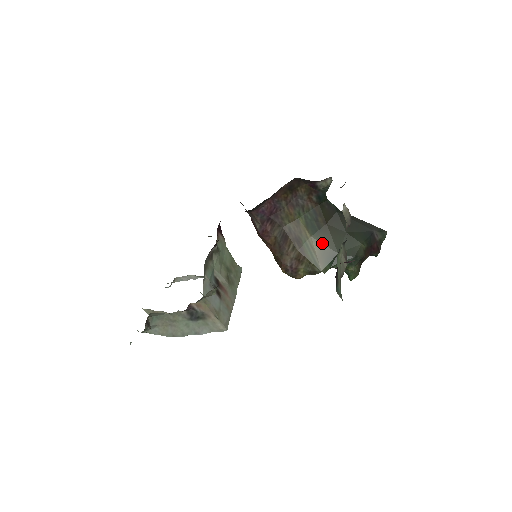
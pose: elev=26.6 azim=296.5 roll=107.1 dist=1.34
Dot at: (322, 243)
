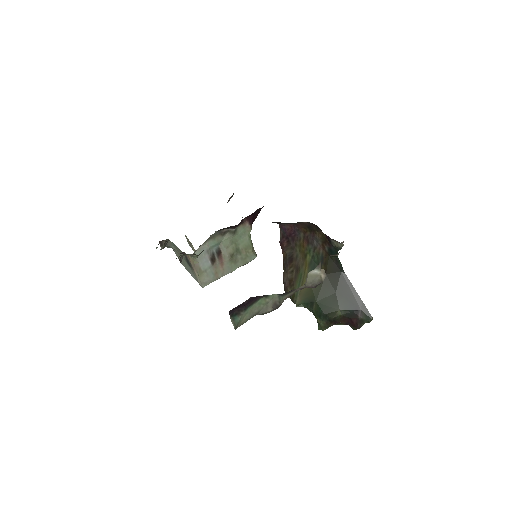
Dot at: occluded
